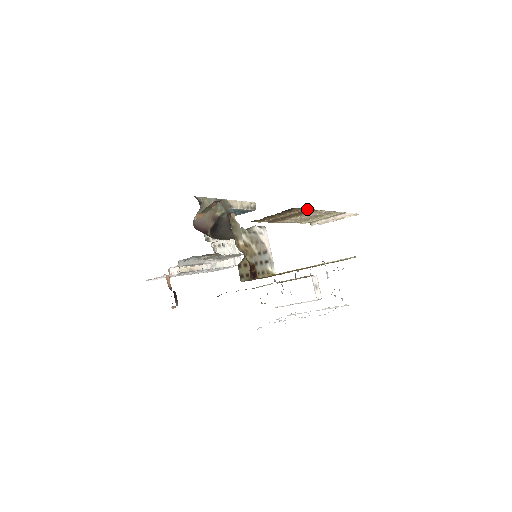
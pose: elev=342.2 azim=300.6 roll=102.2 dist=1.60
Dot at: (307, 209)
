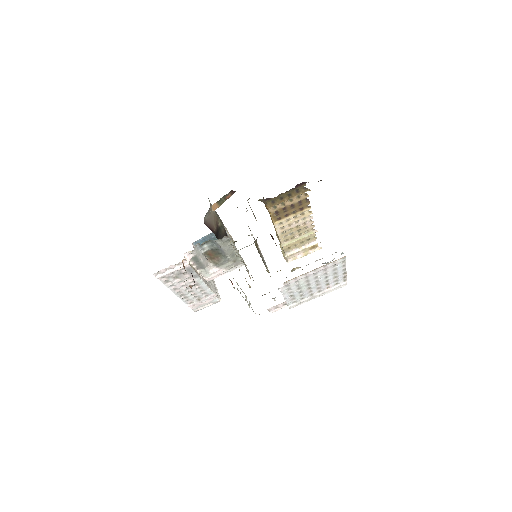
Dot at: occluded
